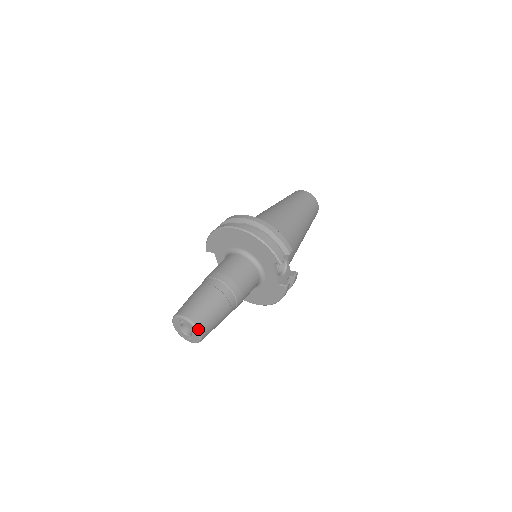
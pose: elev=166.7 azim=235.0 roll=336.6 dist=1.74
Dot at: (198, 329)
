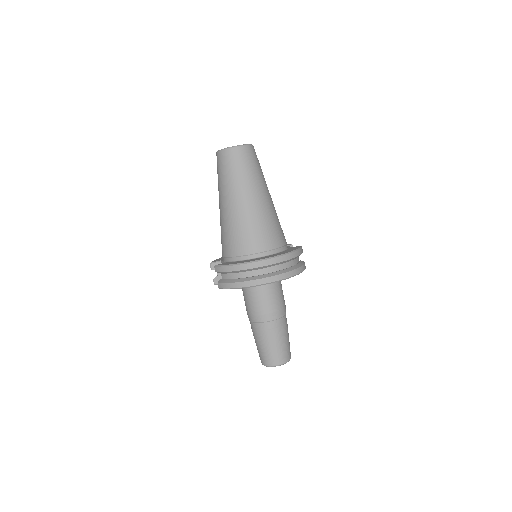
Dot at: occluded
